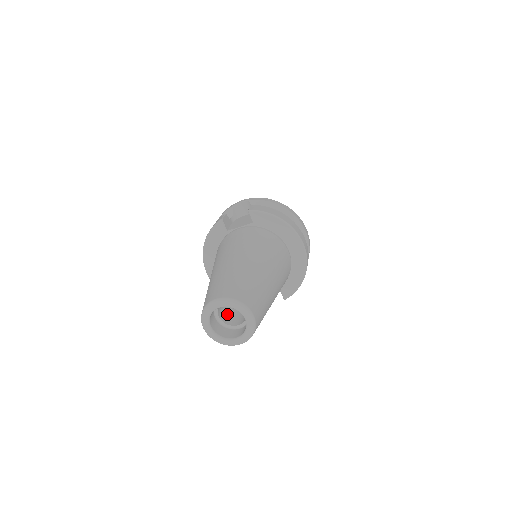
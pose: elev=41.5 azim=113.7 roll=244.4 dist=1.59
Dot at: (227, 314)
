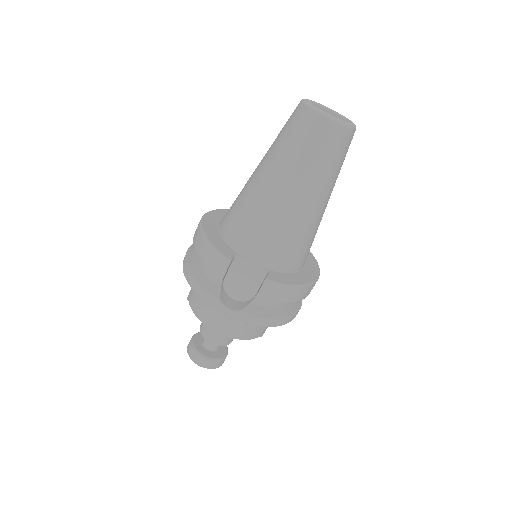
Dot at: occluded
